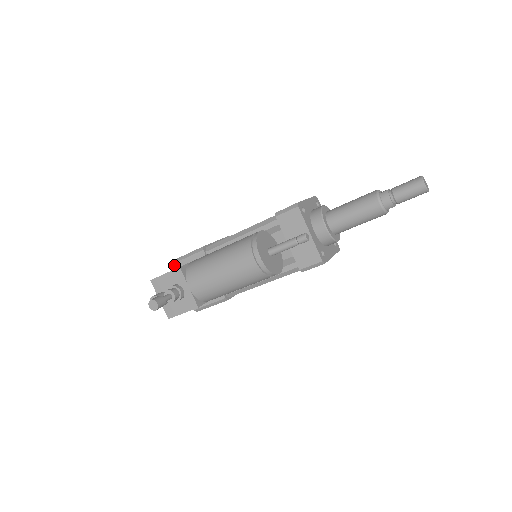
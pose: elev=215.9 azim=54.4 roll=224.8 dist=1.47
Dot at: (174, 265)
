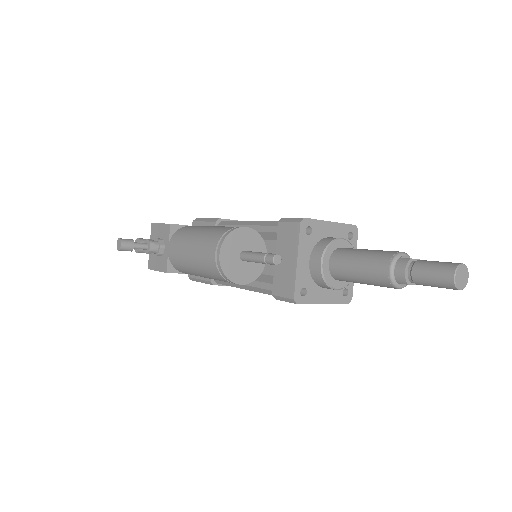
Dot at: (193, 223)
